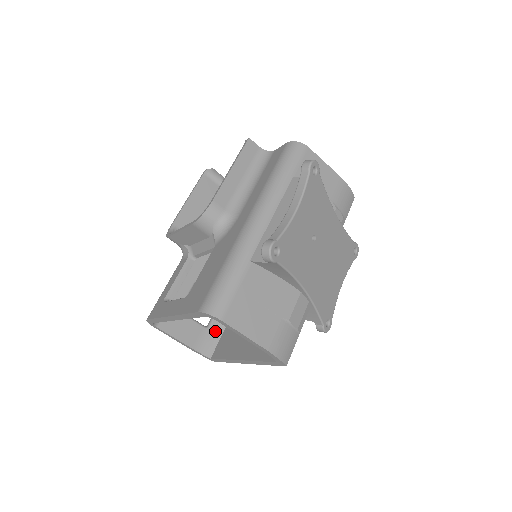
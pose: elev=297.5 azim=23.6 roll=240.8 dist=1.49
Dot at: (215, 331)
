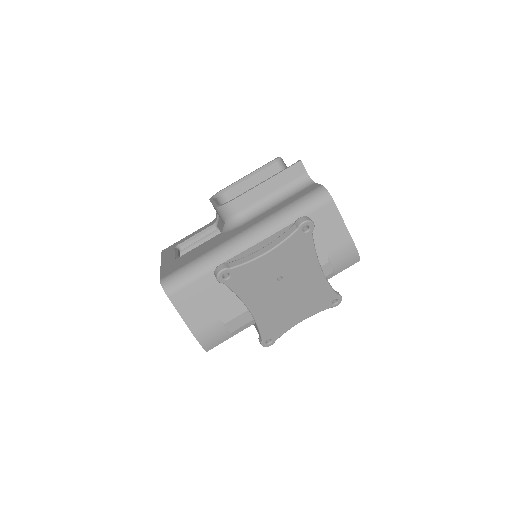
Dot at: occluded
